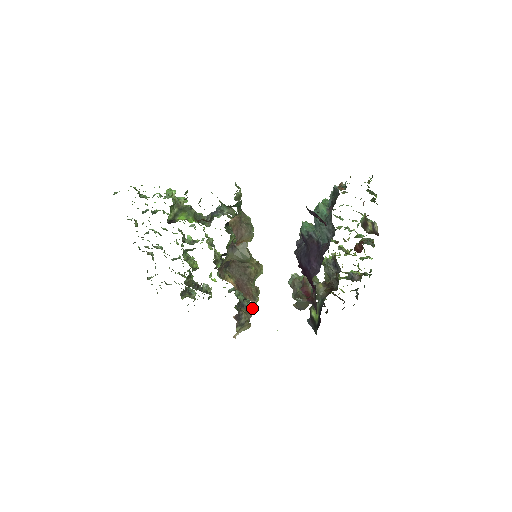
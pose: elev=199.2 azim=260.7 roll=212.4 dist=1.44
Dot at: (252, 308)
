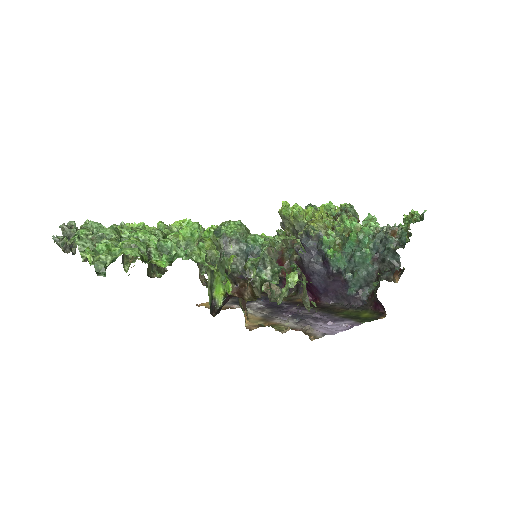
Dot at: occluded
